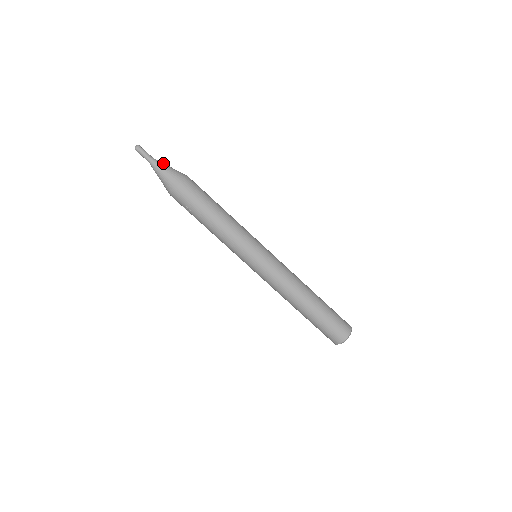
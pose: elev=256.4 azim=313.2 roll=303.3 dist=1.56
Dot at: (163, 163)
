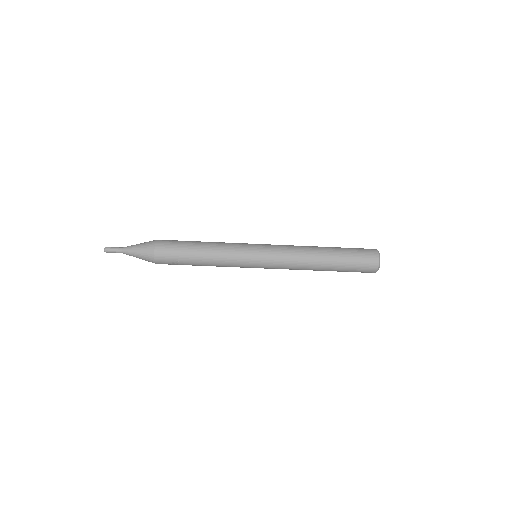
Dot at: (133, 245)
